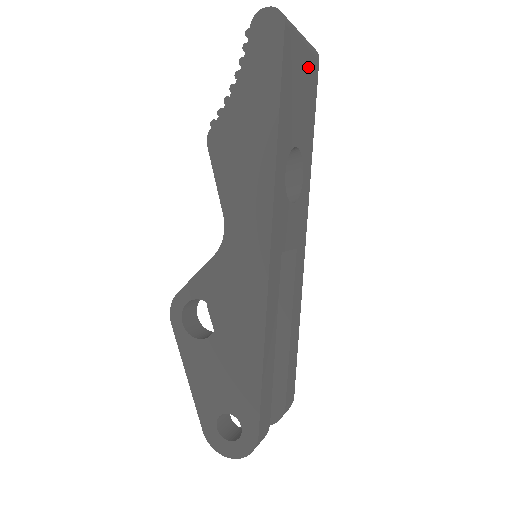
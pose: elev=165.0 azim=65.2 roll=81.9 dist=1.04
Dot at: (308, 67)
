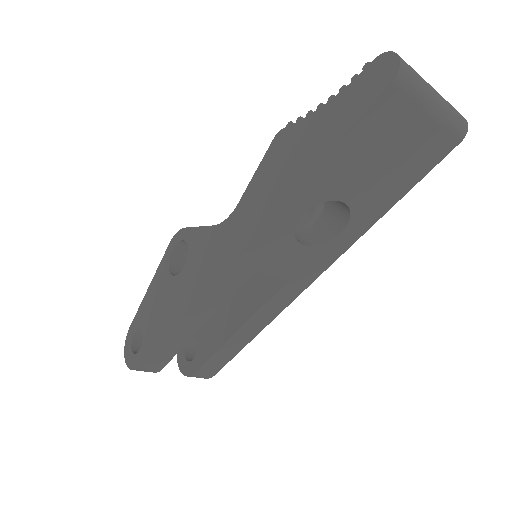
Dot at: (425, 140)
